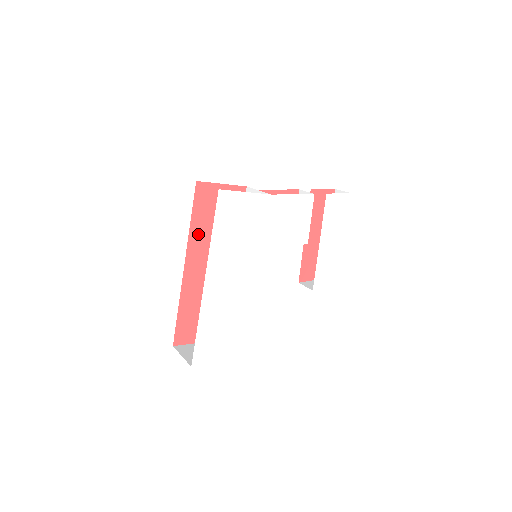
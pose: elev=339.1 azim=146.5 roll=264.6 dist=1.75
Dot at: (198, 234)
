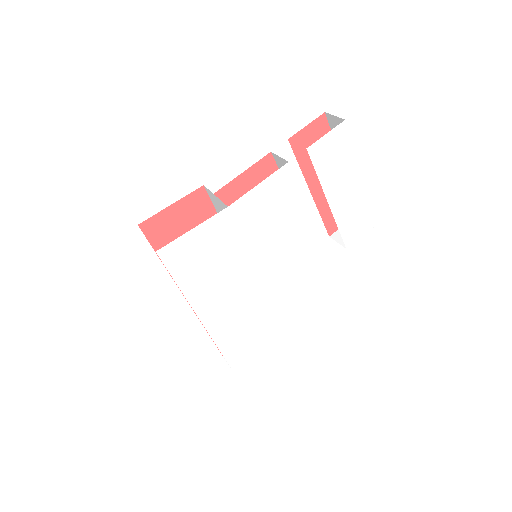
Dot at: occluded
